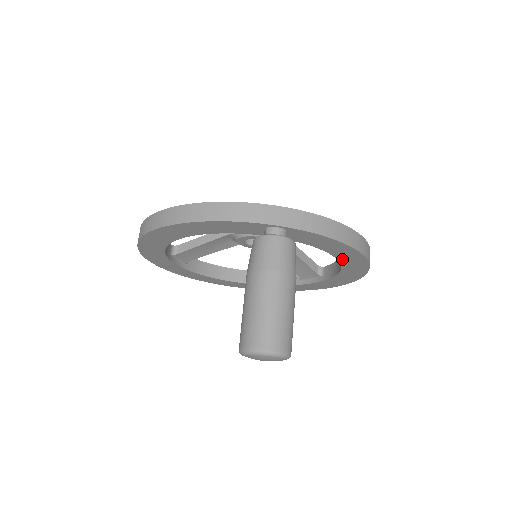
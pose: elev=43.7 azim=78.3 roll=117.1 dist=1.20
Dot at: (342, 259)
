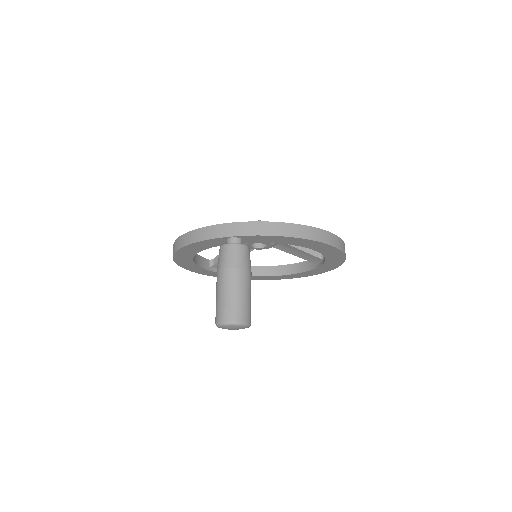
Dot at: (306, 246)
